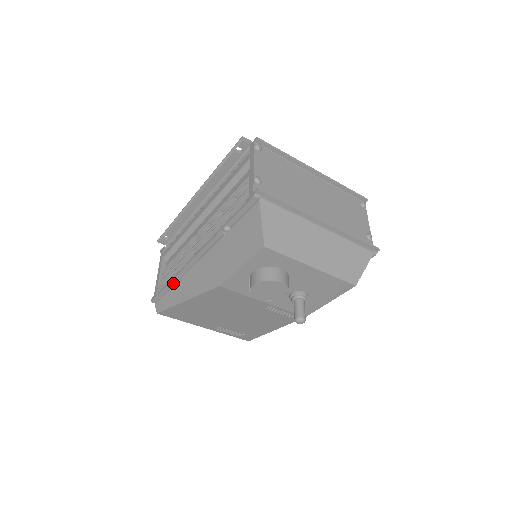
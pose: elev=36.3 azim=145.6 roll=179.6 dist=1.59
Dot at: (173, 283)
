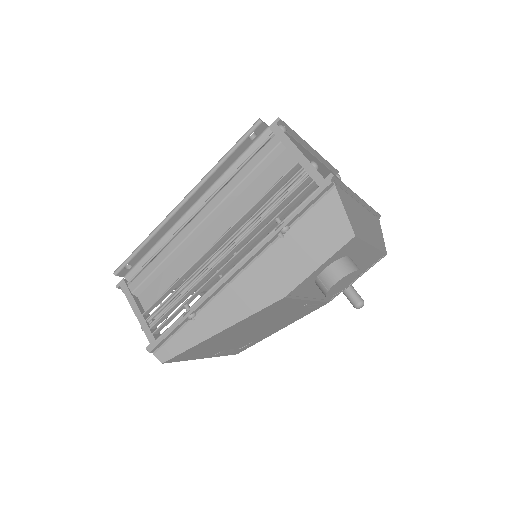
Dot at: (192, 317)
